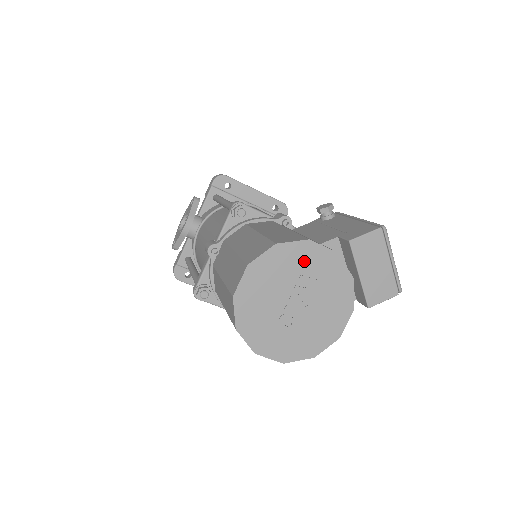
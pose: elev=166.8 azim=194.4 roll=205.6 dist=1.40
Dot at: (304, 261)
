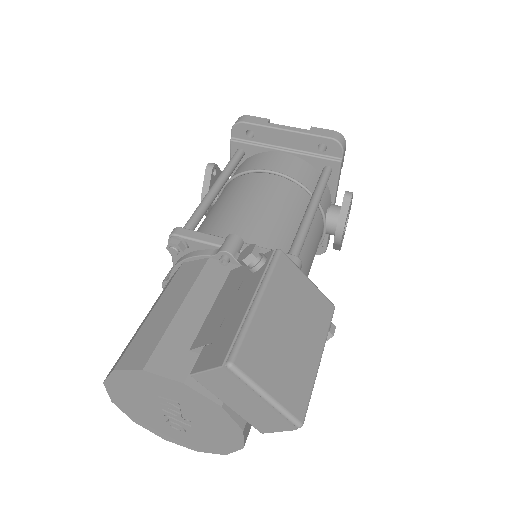
Dot at: (153, 386)
